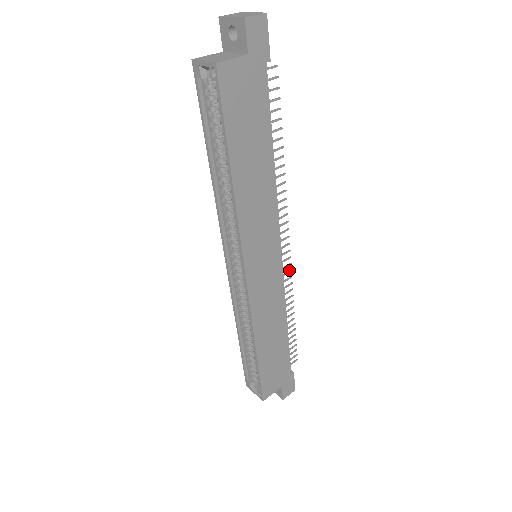
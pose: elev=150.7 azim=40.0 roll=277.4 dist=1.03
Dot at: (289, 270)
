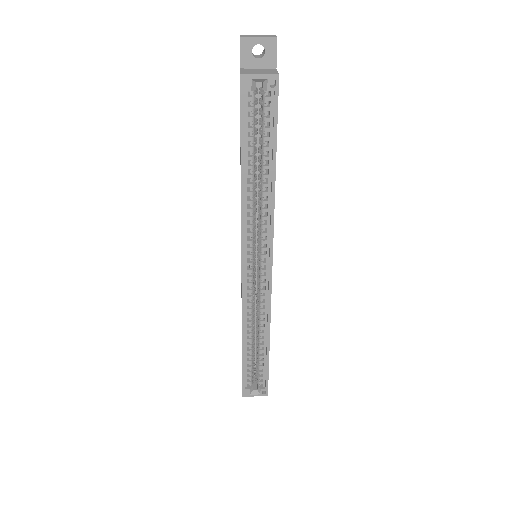
Dot at: occluded
